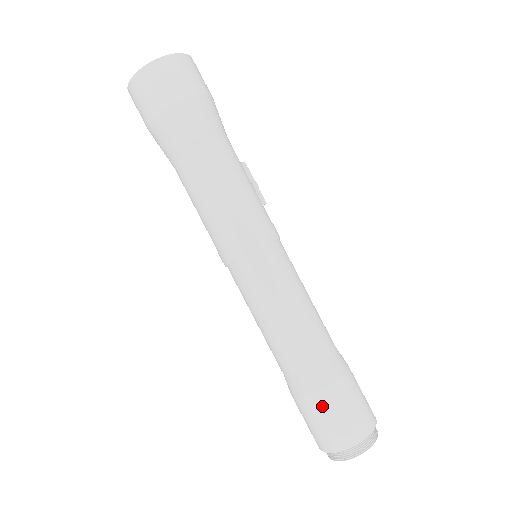
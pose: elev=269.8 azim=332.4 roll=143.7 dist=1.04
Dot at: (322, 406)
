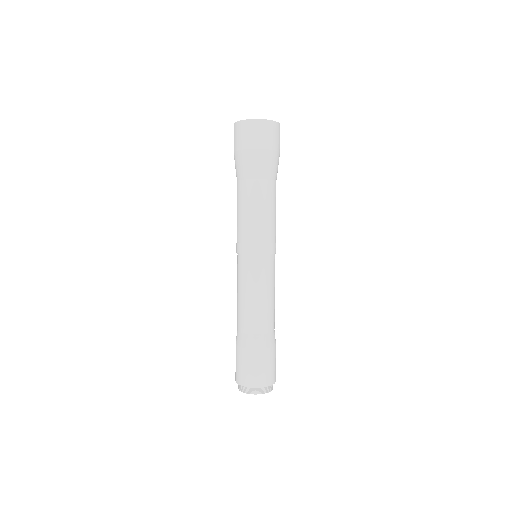
Dot at: (268, 357)
